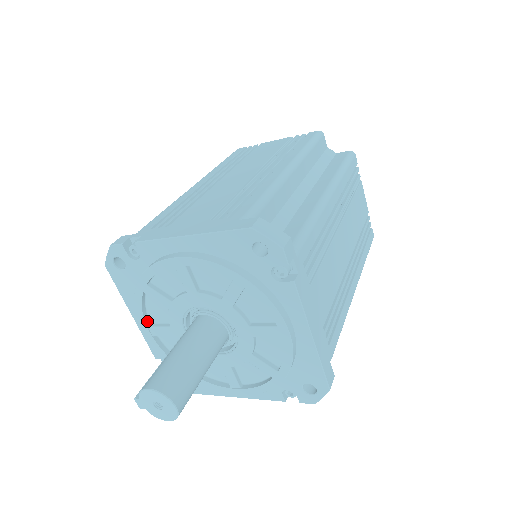
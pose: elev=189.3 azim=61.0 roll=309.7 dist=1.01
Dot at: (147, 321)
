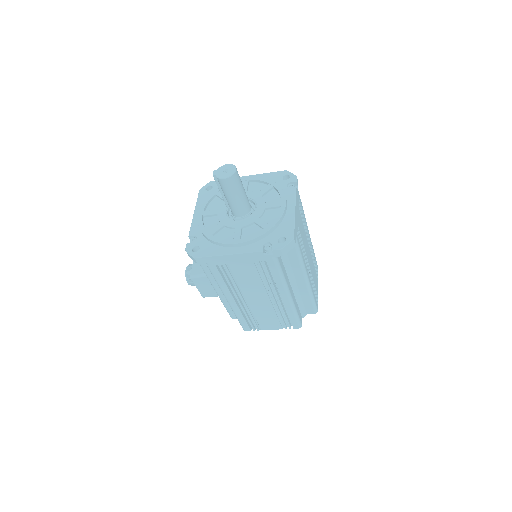
Dot at: (205, 210)
